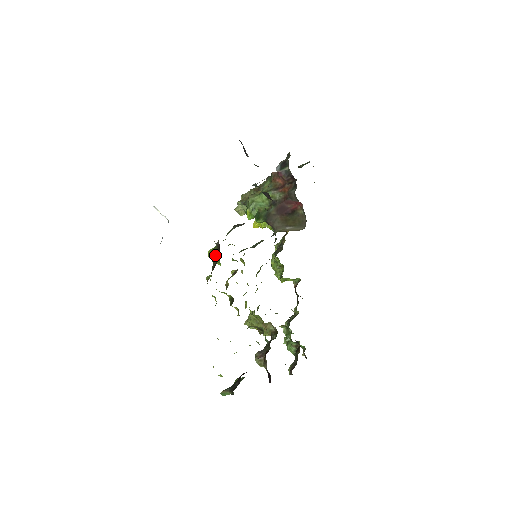
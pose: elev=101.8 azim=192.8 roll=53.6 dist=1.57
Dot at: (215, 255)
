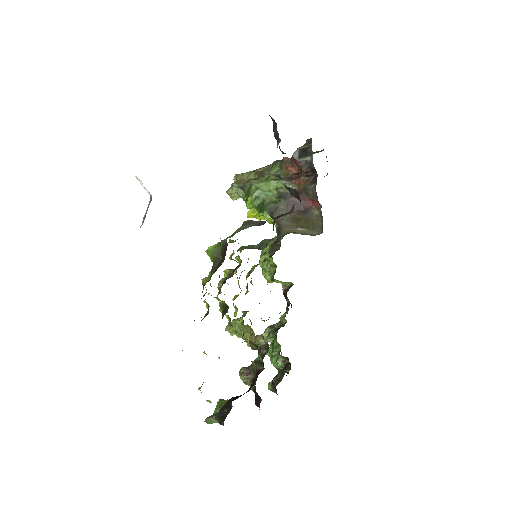
Dot at: (218, 255)
